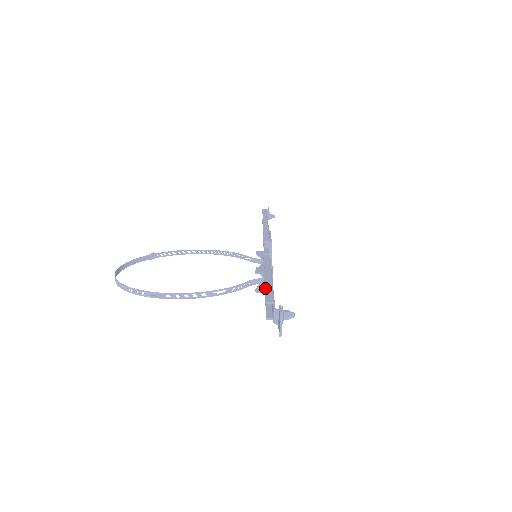
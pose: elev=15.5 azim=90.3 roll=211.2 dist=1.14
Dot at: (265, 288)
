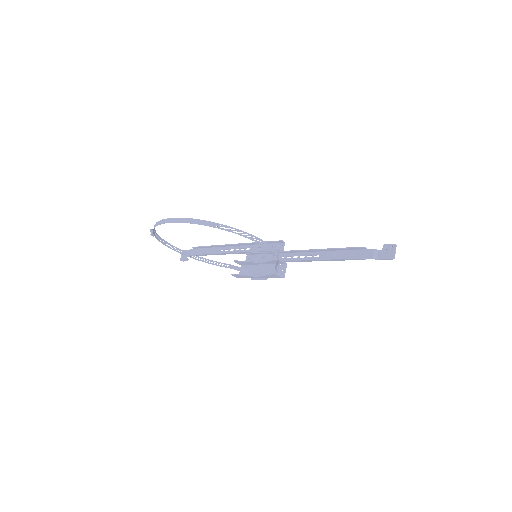
Dot at: (341, 248)
